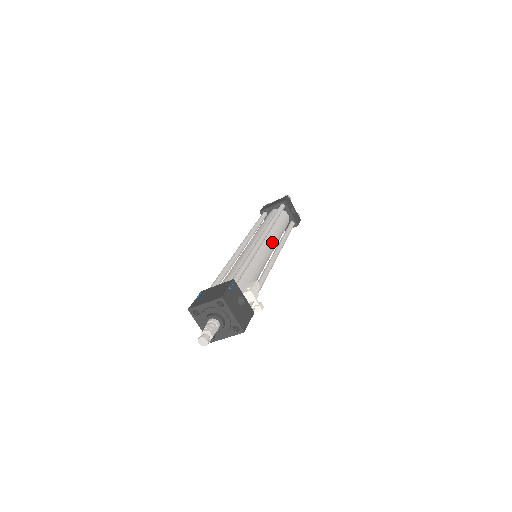
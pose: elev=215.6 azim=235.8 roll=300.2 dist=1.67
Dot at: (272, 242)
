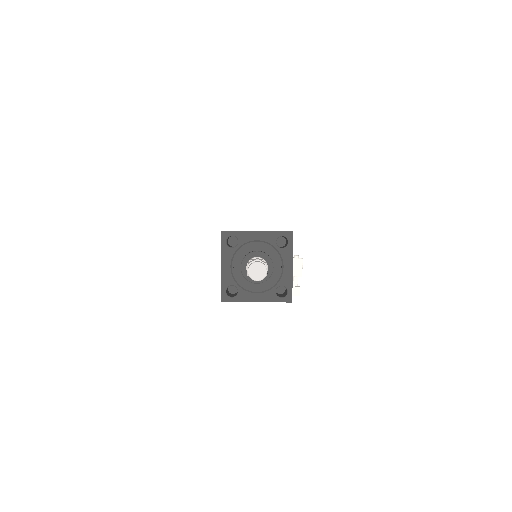
Dot at: occluded
